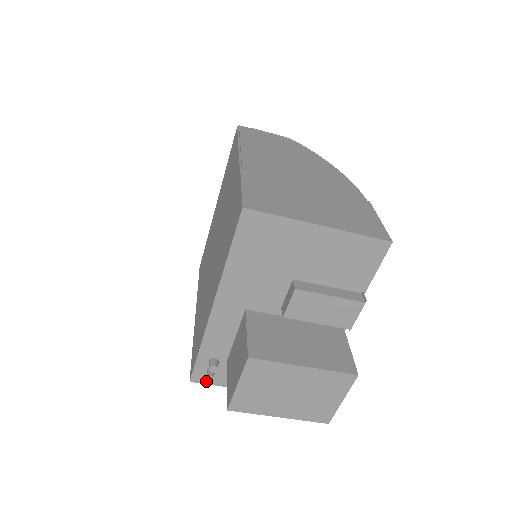
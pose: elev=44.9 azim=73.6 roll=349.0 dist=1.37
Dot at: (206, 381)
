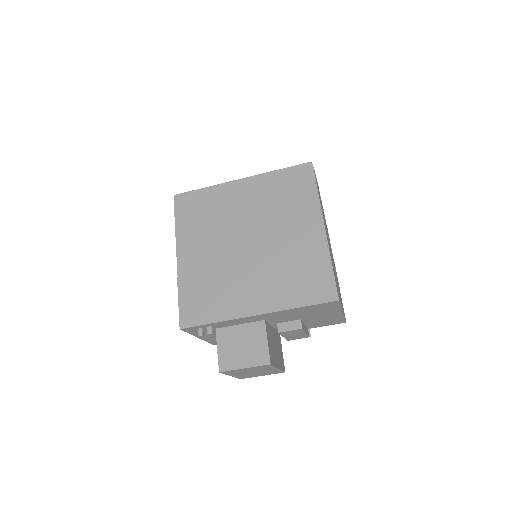
Dot at: (188, 331)
